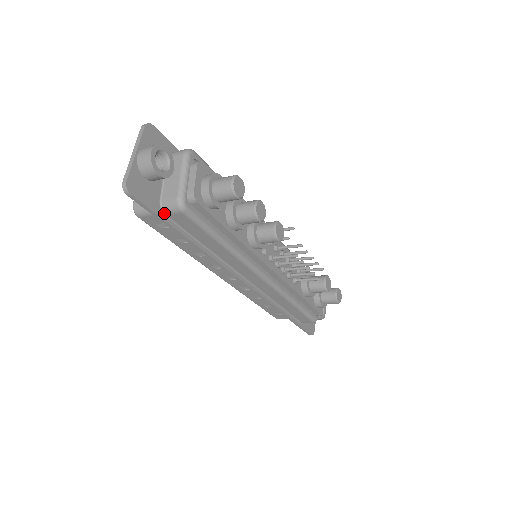
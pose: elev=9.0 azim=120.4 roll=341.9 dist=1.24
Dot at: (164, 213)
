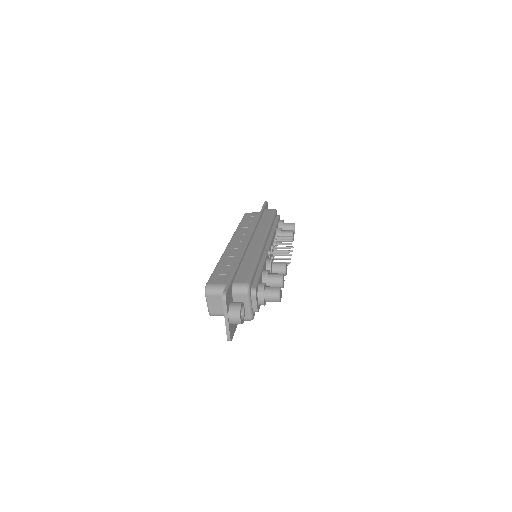
Dot at: occluded
